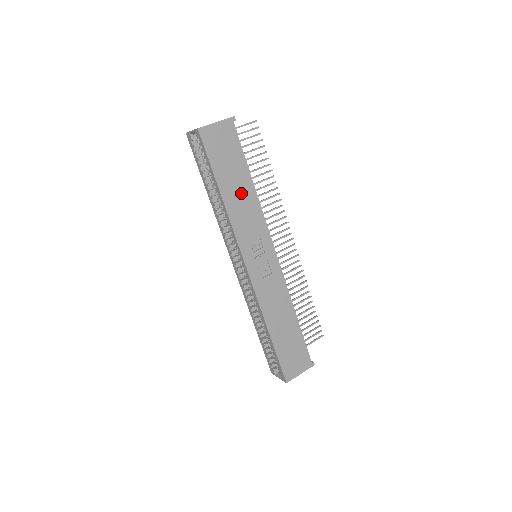
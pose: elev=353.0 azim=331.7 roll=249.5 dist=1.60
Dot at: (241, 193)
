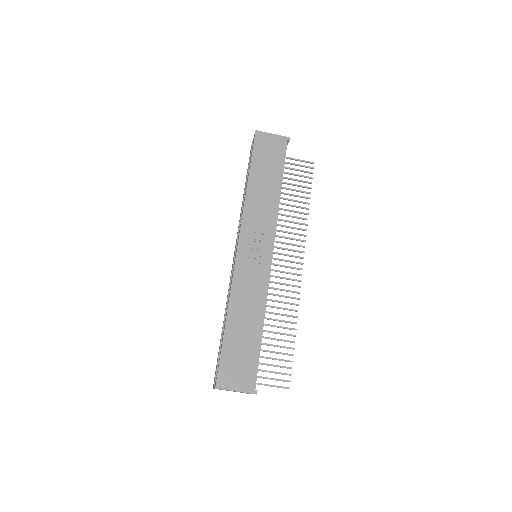
Dot at: (266, 190)
